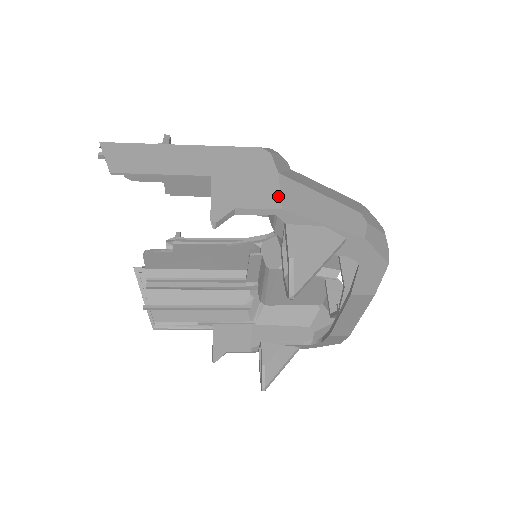
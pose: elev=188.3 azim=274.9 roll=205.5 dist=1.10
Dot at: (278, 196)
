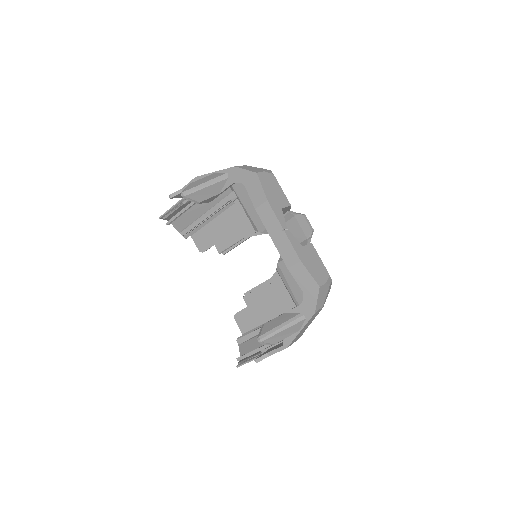
Dot at: occluded
